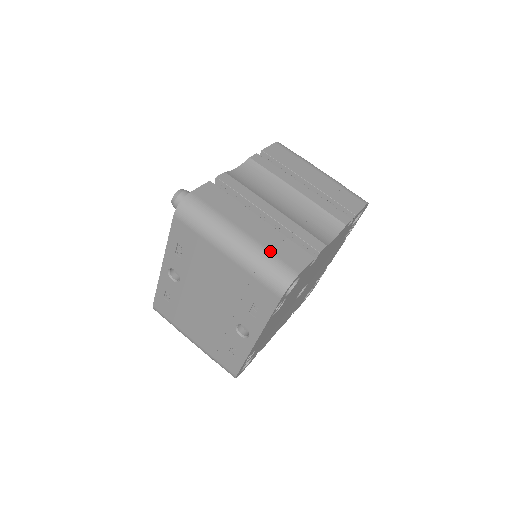
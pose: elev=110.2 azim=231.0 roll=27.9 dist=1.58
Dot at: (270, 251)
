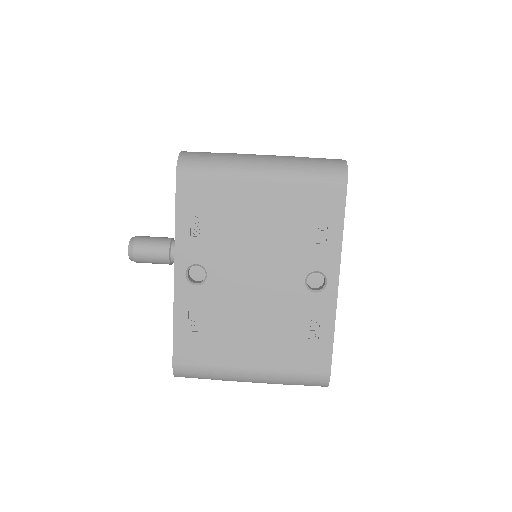
Dot at: (302, 157)
